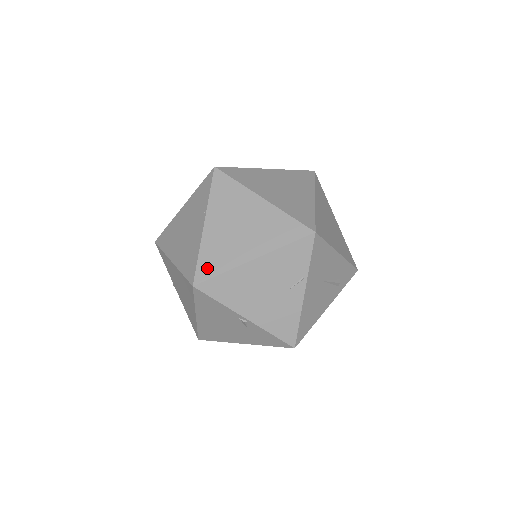
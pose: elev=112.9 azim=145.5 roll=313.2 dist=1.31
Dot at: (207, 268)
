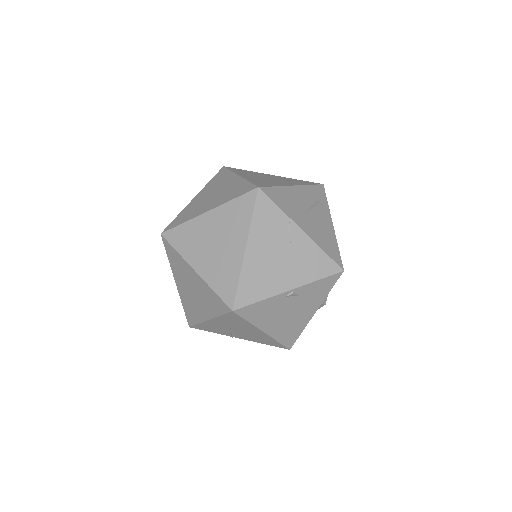
Dot at: (227, 290)
